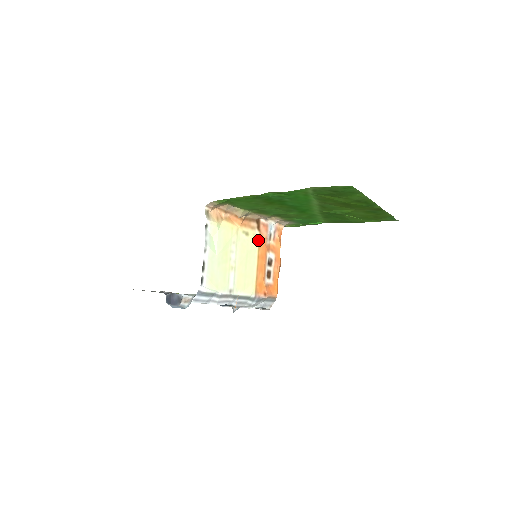
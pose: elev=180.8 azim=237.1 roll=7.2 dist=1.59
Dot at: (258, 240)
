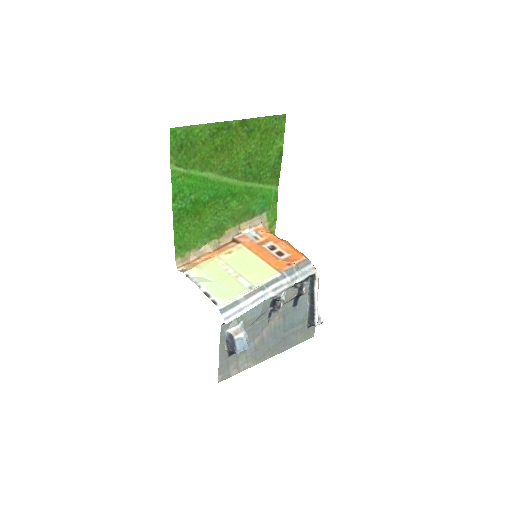
Dot at: (245, 247)
